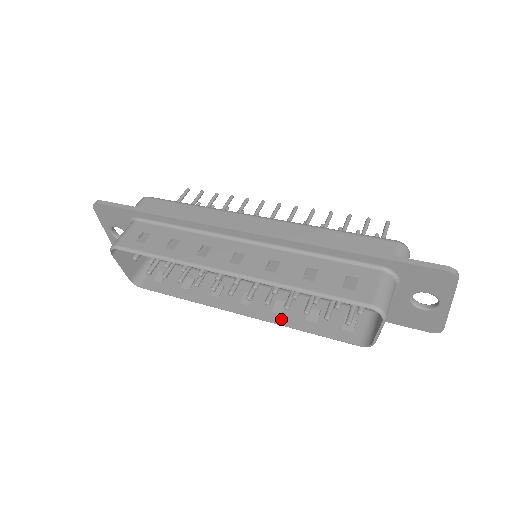
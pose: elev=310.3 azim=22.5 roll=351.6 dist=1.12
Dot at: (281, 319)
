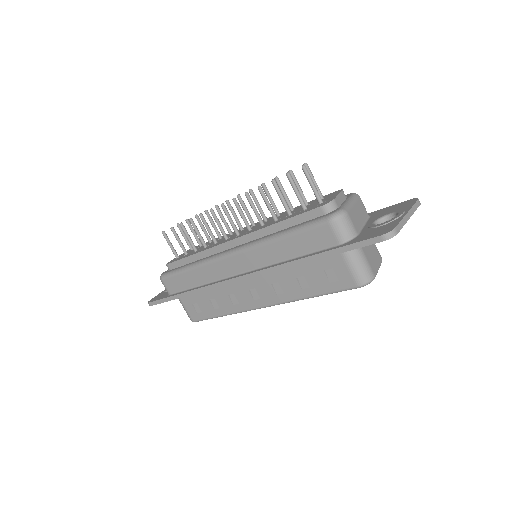
Dot at: occluded
